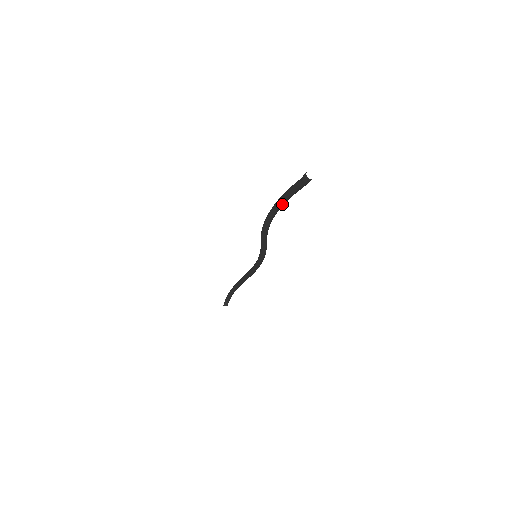
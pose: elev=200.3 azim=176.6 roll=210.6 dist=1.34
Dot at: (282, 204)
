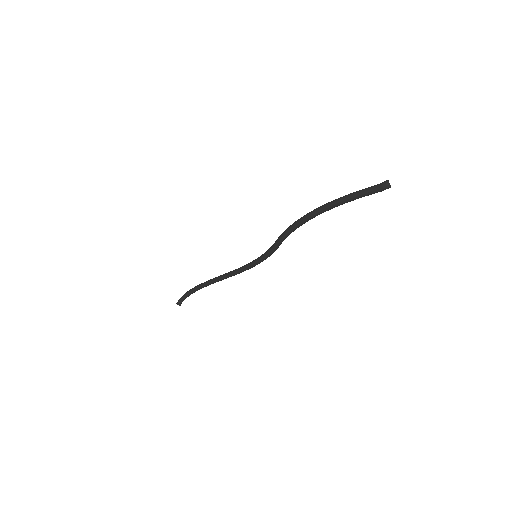
Dot at: (336, 206)
